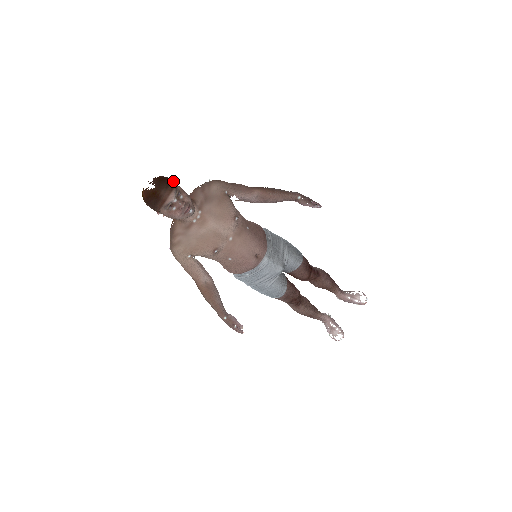
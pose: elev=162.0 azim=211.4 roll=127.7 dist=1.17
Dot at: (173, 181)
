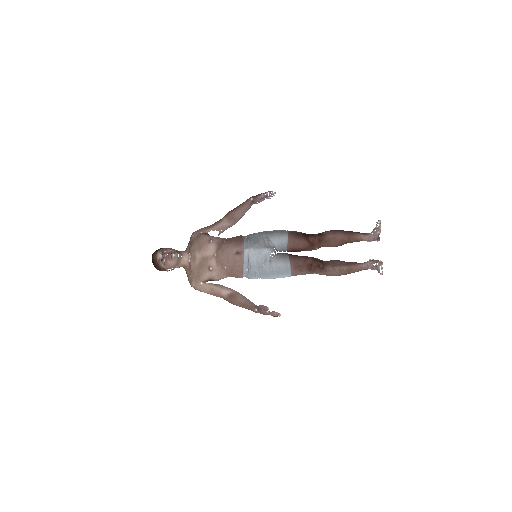
Dot at: (162, 248)
